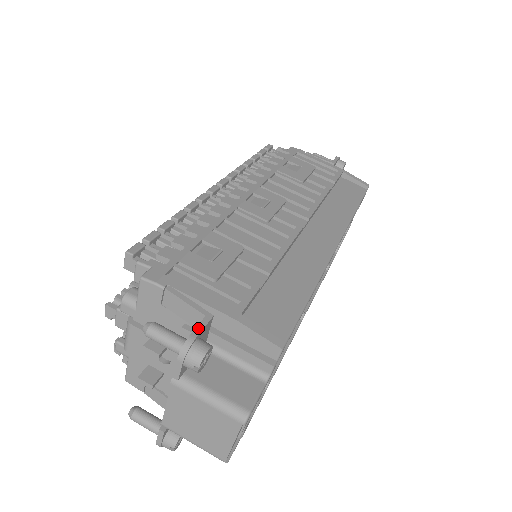
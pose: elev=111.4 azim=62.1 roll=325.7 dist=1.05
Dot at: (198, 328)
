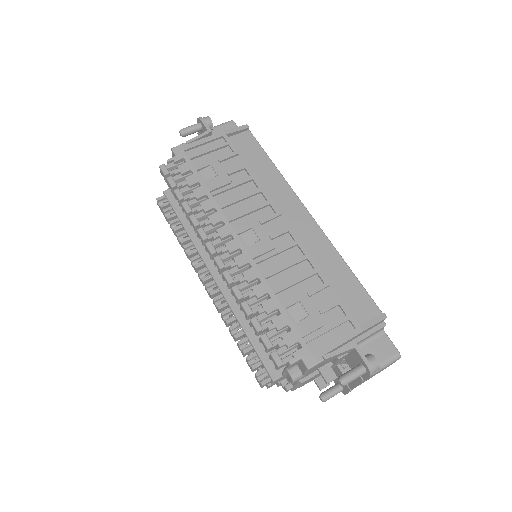
Dot at: (363, 357)
